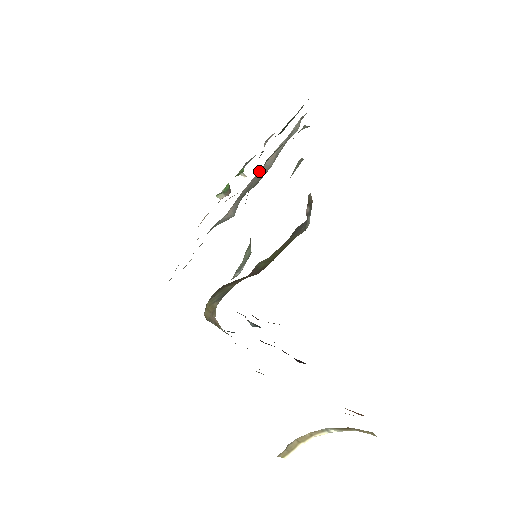
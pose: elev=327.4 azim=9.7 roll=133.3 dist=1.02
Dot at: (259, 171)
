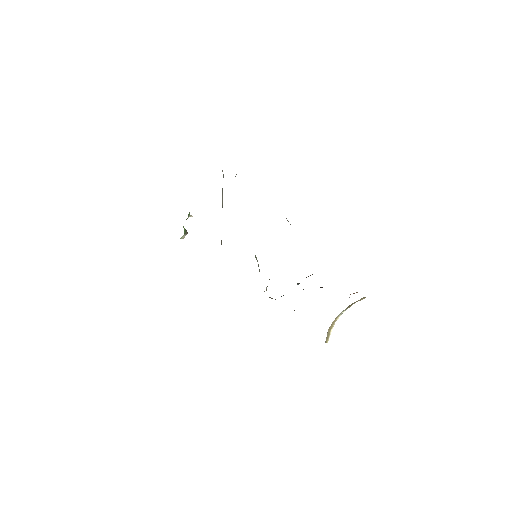
Dot at: occluded
